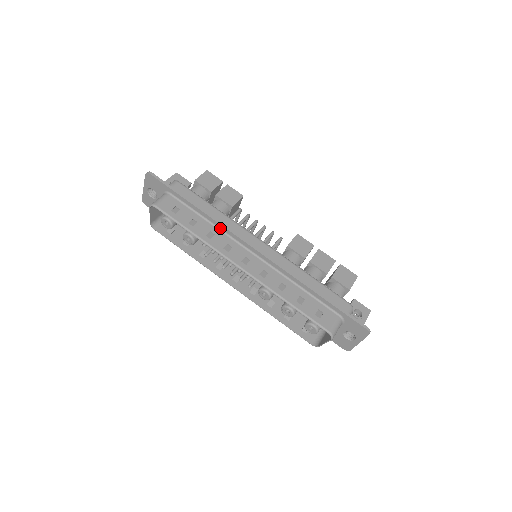
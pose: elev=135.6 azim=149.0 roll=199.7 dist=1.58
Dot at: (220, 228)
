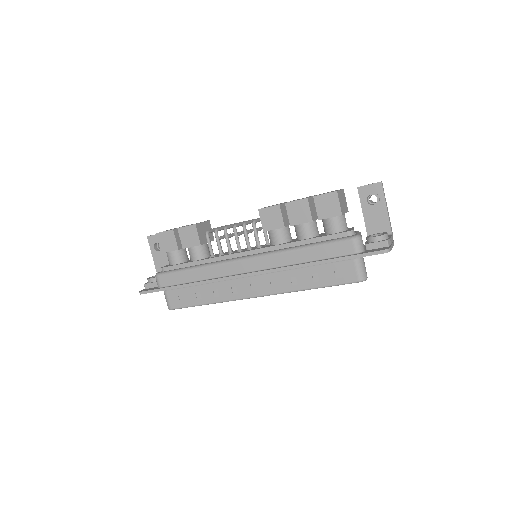
Dot at: (214, 281)
